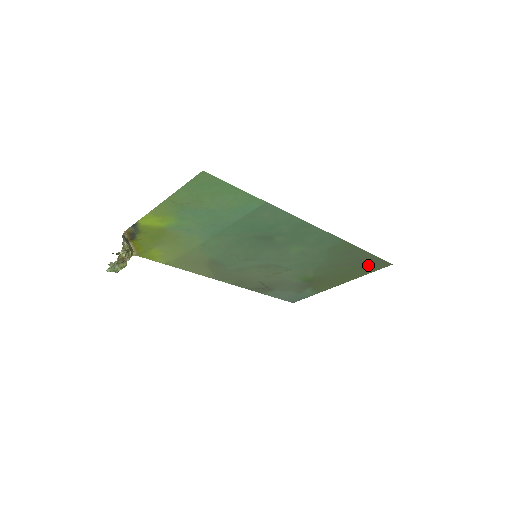
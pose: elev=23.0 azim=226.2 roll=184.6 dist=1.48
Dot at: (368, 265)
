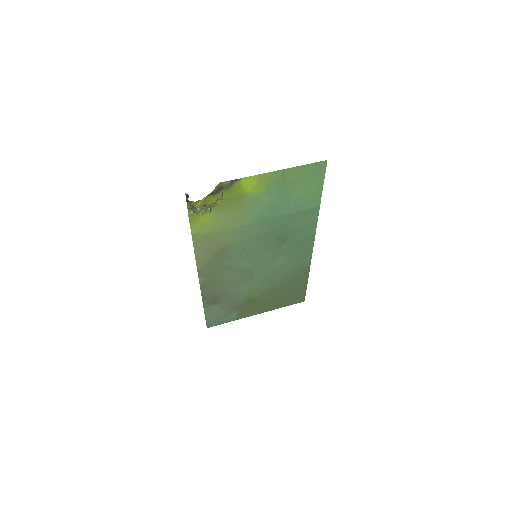
Dot at: (293, 297)
